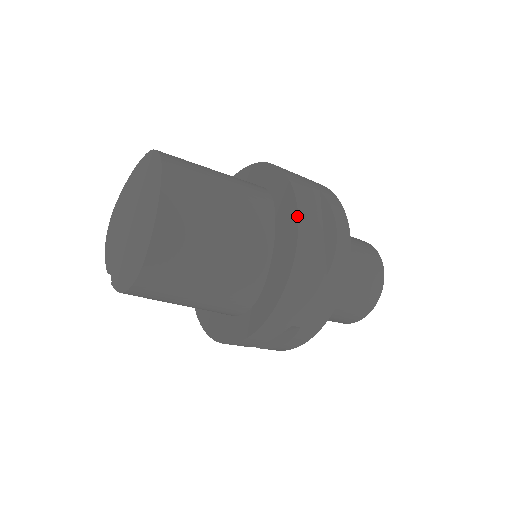
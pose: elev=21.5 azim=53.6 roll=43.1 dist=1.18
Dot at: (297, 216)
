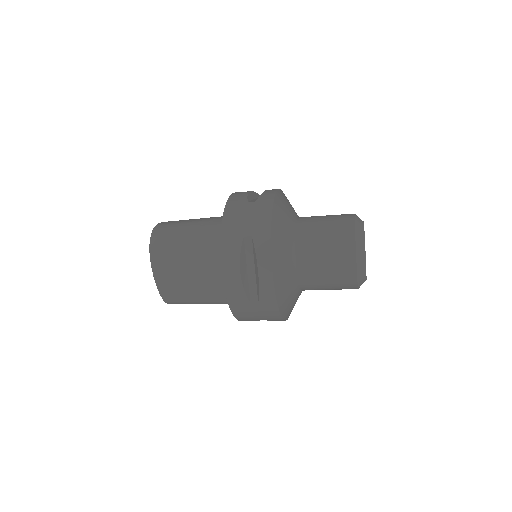
Dot at: (222, 274)
